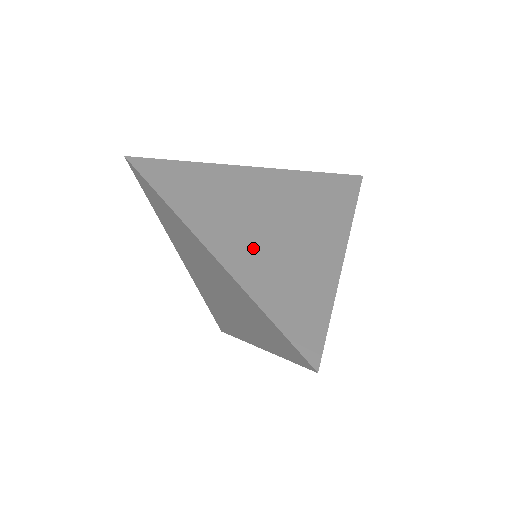
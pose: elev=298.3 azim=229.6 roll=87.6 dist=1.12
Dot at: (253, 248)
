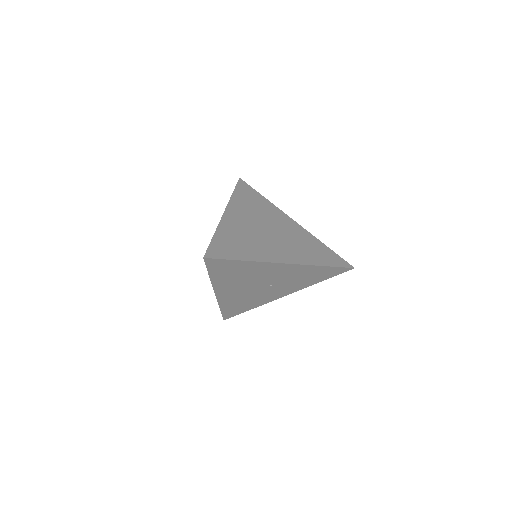
Dot at: (244, 226)
